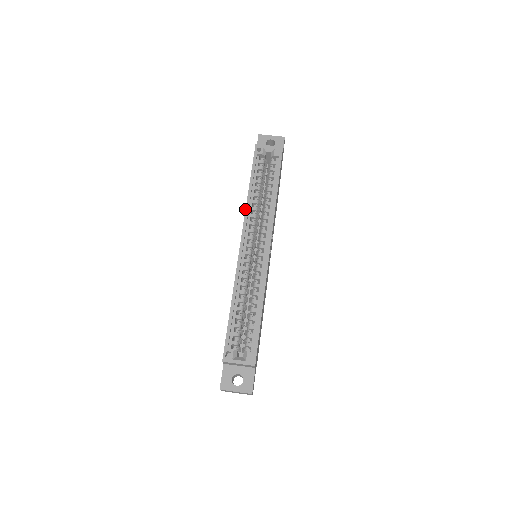
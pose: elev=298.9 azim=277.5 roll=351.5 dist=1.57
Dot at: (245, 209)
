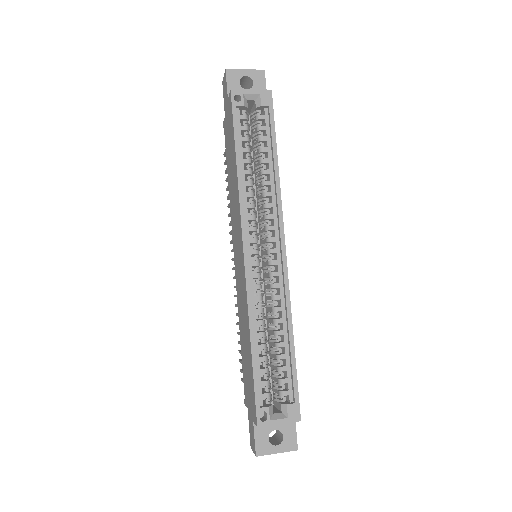
Dot at: (238, 198)
